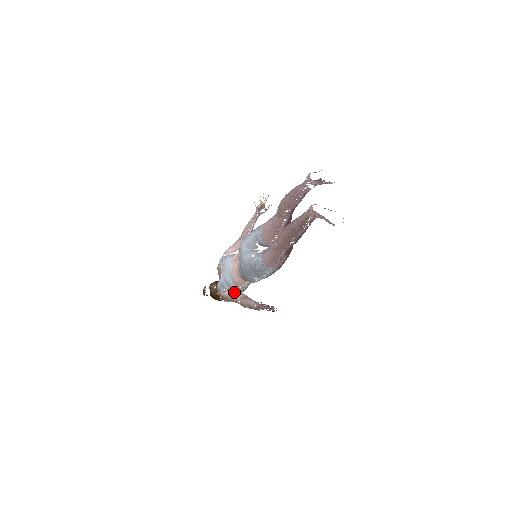
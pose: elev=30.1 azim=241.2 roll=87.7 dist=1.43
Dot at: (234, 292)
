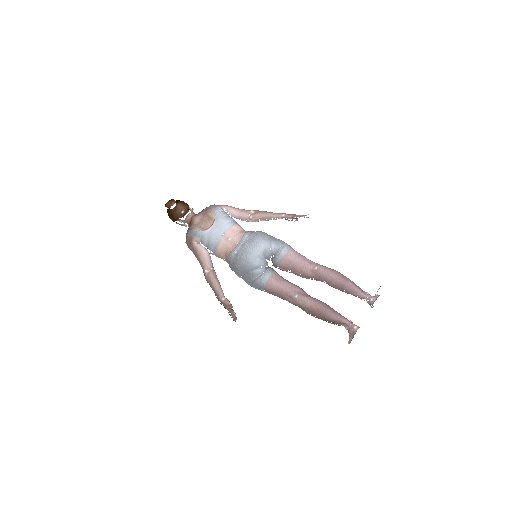
Dot at: (208, 256)
